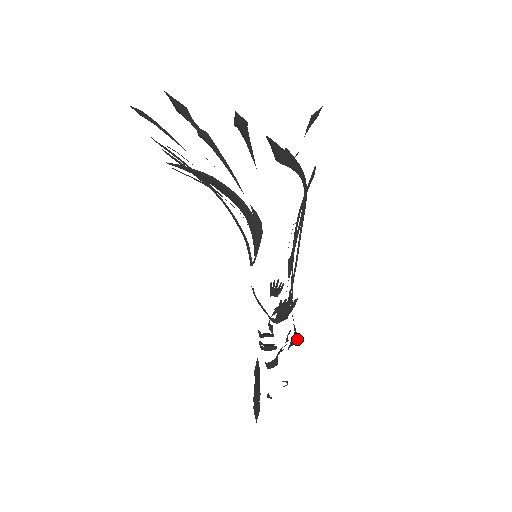
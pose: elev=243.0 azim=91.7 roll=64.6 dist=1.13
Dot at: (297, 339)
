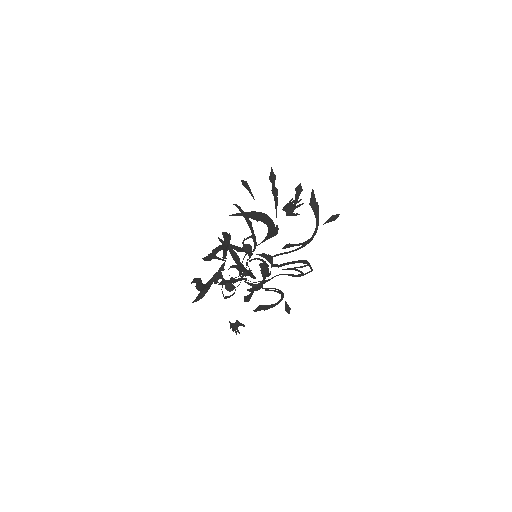
Dot at: (268, 272)
